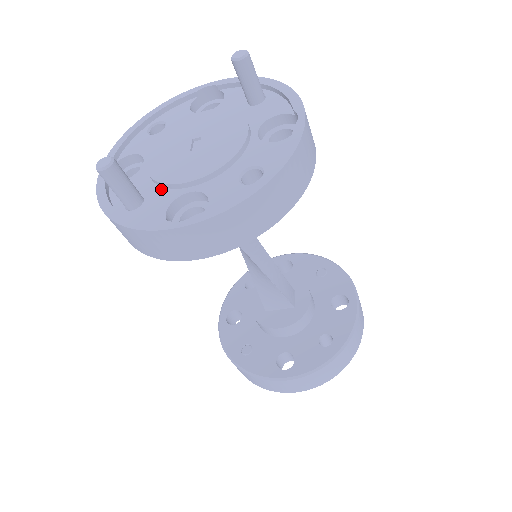
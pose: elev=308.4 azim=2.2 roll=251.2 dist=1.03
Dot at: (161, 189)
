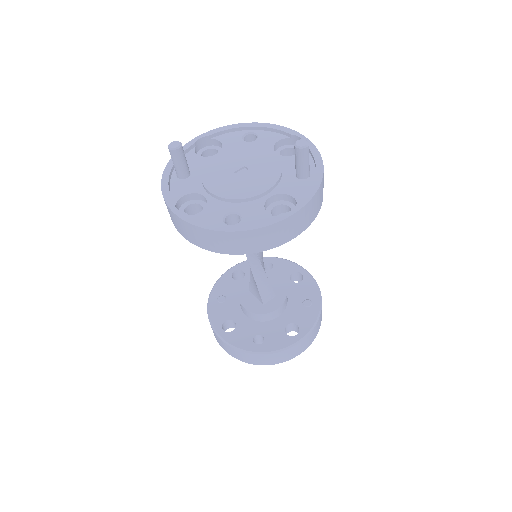
Dot at: (200, 180)
